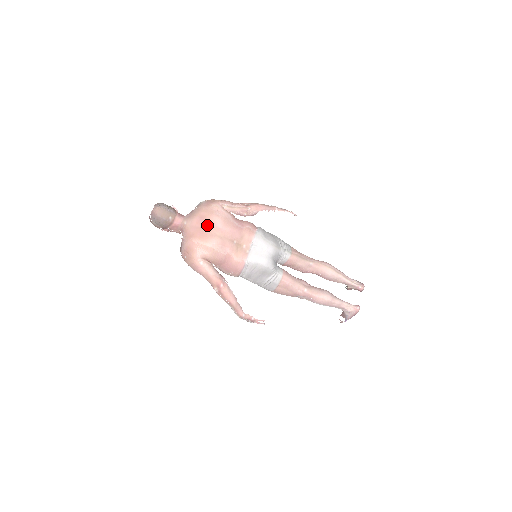
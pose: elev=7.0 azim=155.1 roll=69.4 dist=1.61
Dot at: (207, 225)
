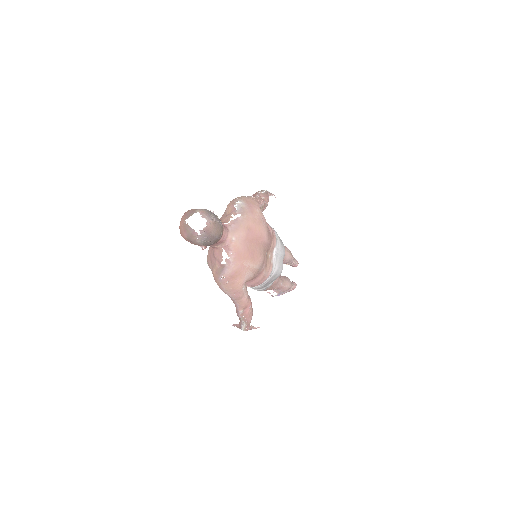
Dot at: (257, 241)
